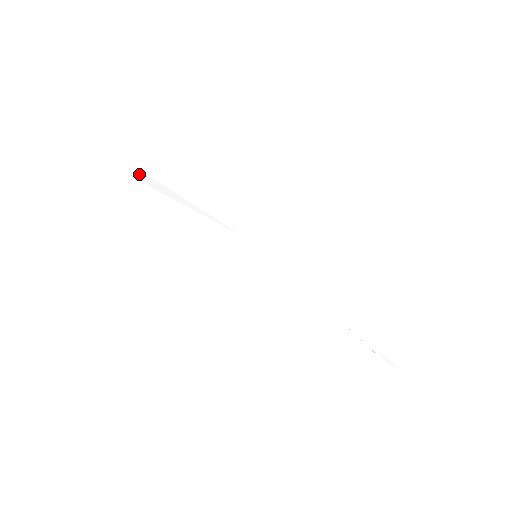
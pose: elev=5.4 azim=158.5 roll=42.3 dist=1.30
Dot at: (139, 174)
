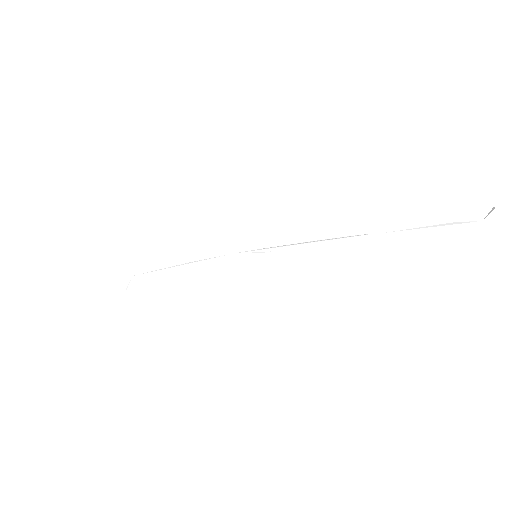
Dot at: (125, 285)
